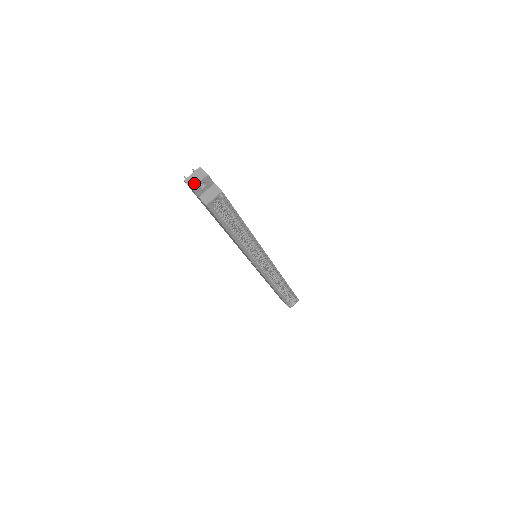
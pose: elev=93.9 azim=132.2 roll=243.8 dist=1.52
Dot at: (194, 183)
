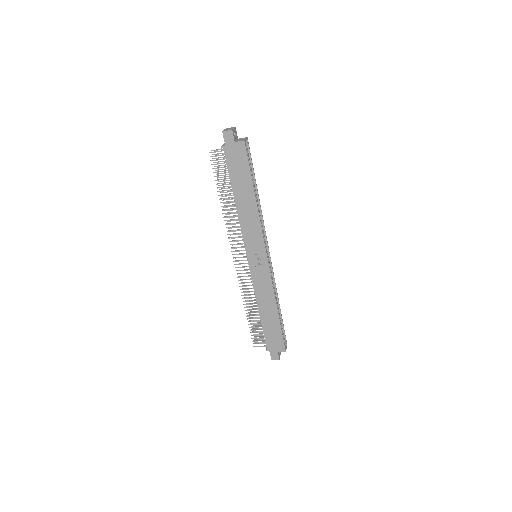
Dot at: (231, 129)
